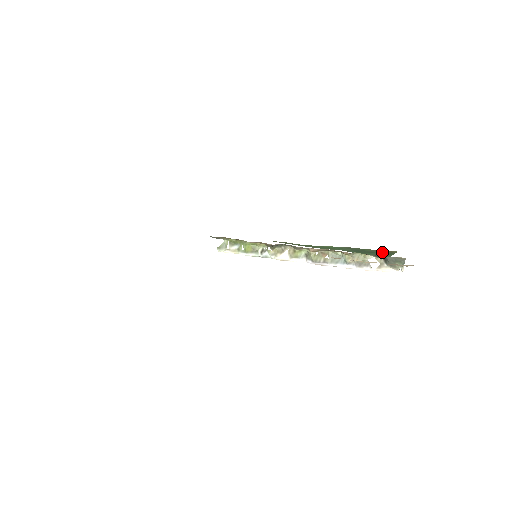
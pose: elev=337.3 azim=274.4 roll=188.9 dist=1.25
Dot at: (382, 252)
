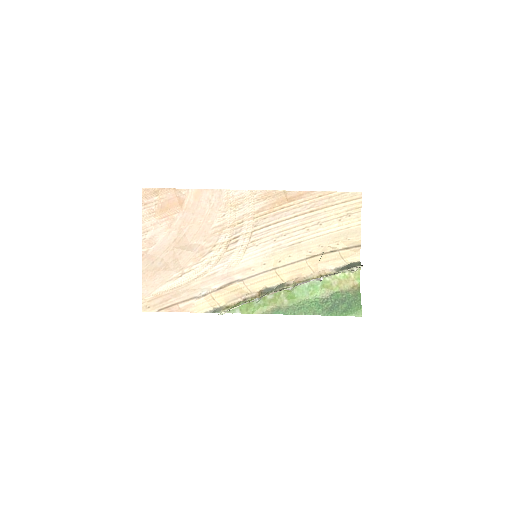
Dot at: (351, 298)
